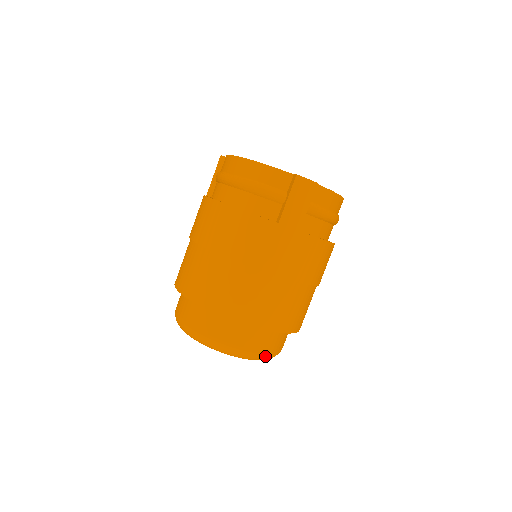
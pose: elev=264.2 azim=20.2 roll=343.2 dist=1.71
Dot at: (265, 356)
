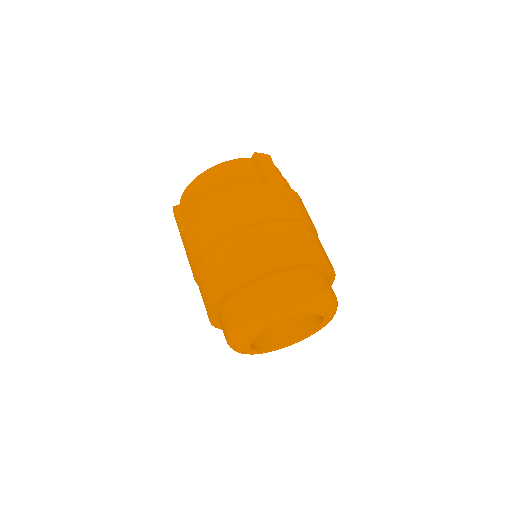
Dot at: (335, 299)
